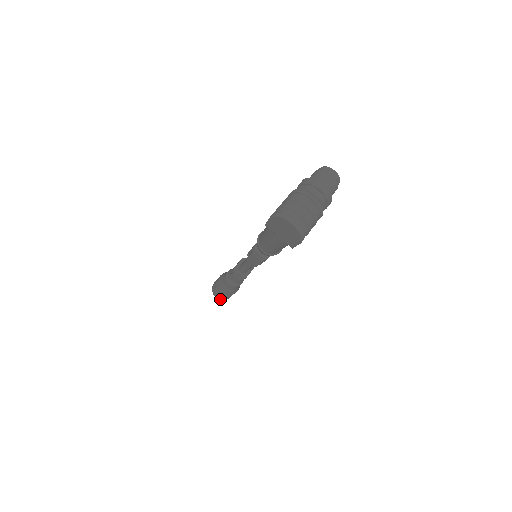
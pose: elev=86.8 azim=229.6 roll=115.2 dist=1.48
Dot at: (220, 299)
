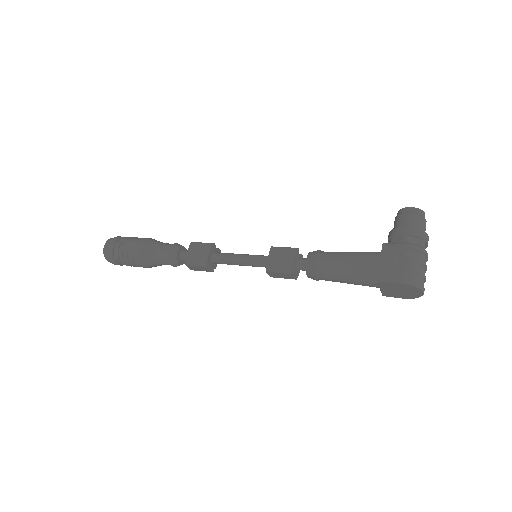
Dot at: occluded
